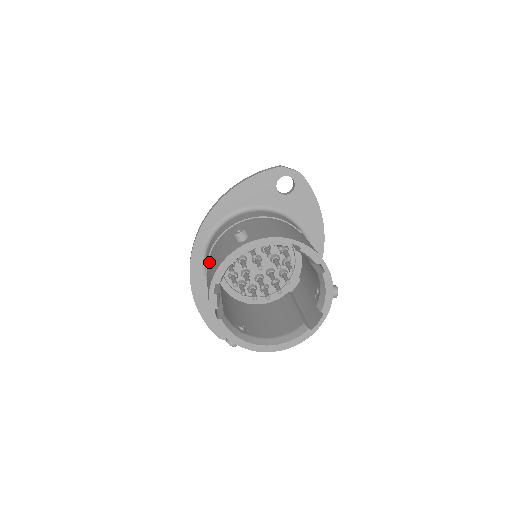
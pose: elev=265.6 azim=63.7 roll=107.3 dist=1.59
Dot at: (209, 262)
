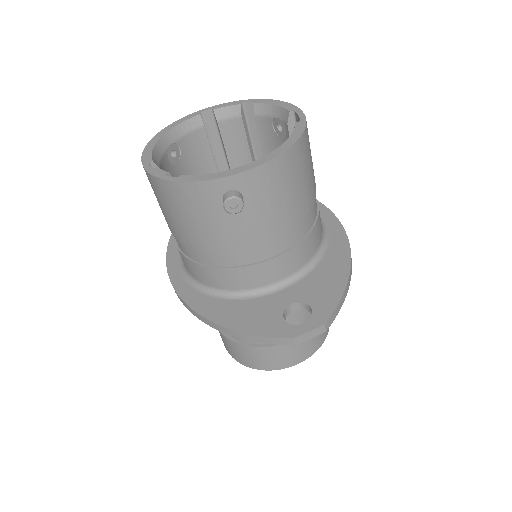
Dot at: occluded
